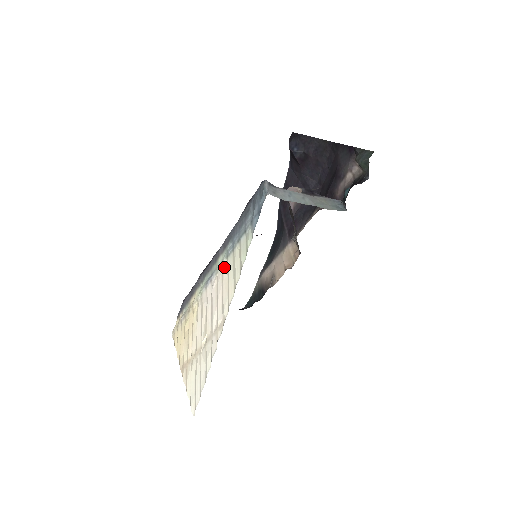
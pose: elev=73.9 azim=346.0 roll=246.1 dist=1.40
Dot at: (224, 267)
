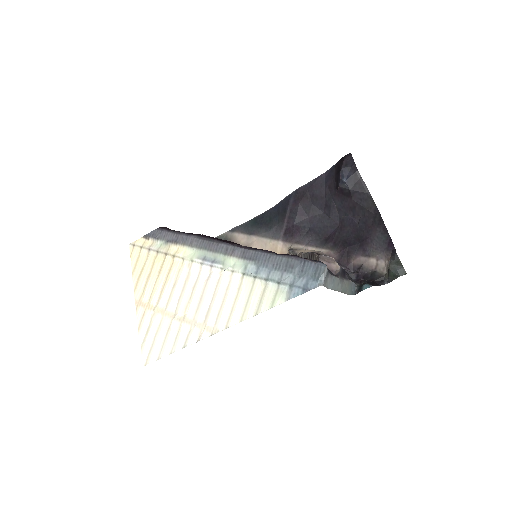
Dot at: (236, 278)
